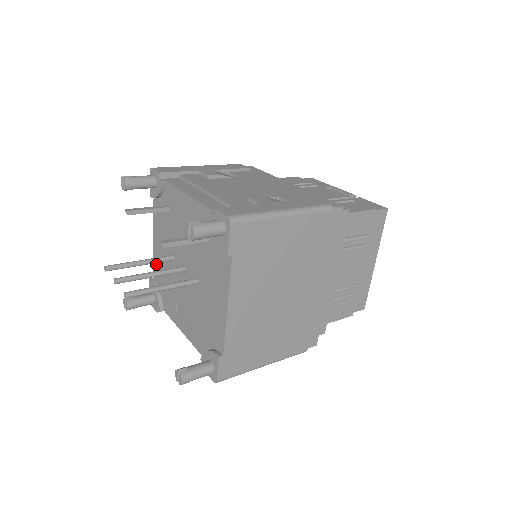
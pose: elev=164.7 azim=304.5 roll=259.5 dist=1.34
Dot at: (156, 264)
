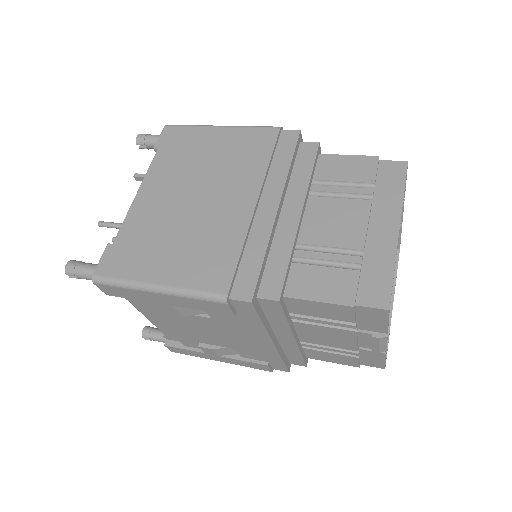
Dot at: occluded
